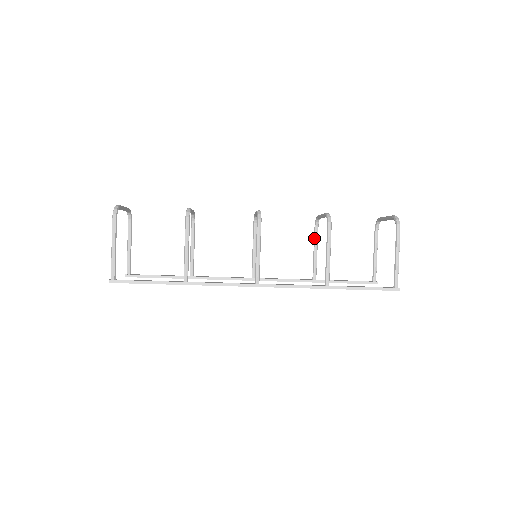
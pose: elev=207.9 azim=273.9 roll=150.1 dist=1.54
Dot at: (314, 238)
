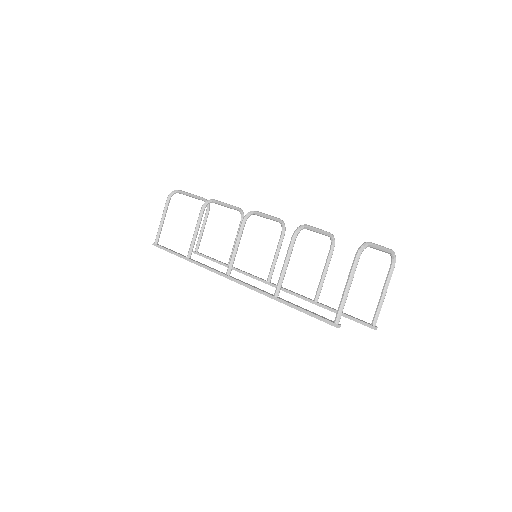
Dot at: (327, 257)
